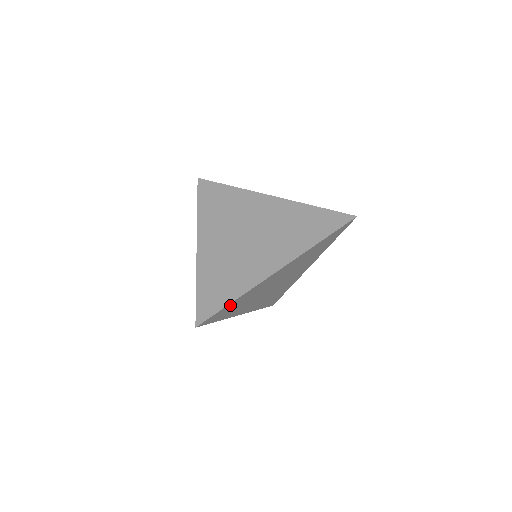
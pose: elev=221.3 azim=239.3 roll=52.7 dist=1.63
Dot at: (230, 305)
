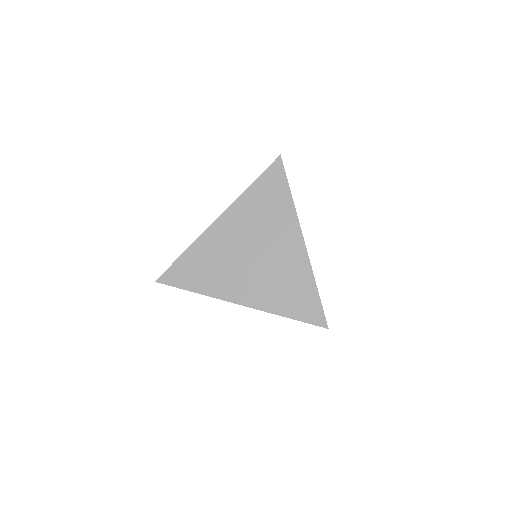
Dot at: (184, 261)
